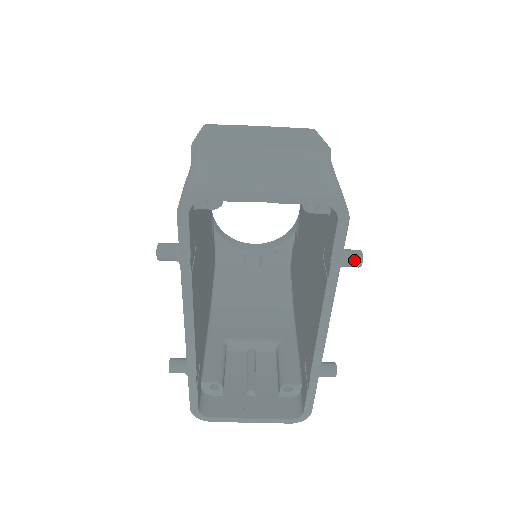
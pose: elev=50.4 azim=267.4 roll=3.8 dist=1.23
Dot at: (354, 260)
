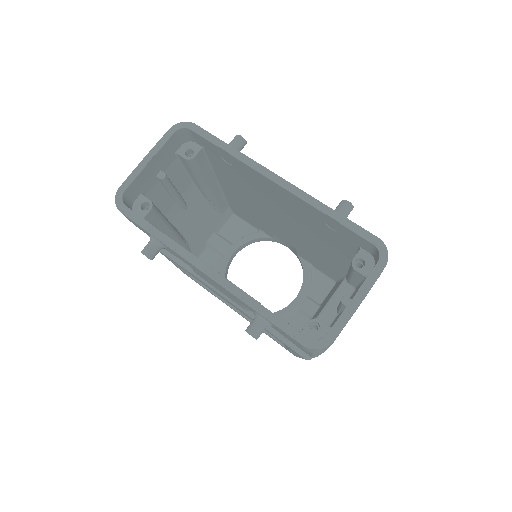
Dot at: (235, 139)
